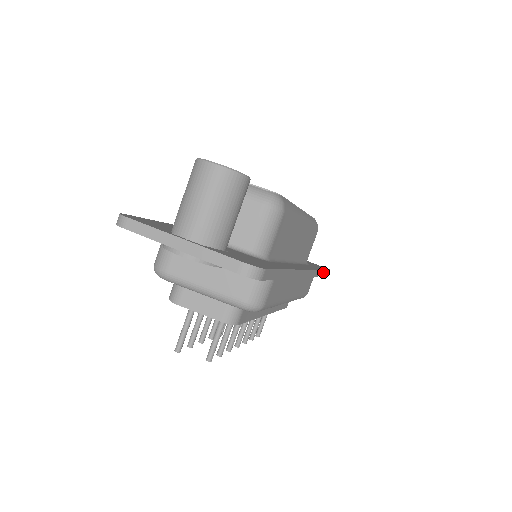
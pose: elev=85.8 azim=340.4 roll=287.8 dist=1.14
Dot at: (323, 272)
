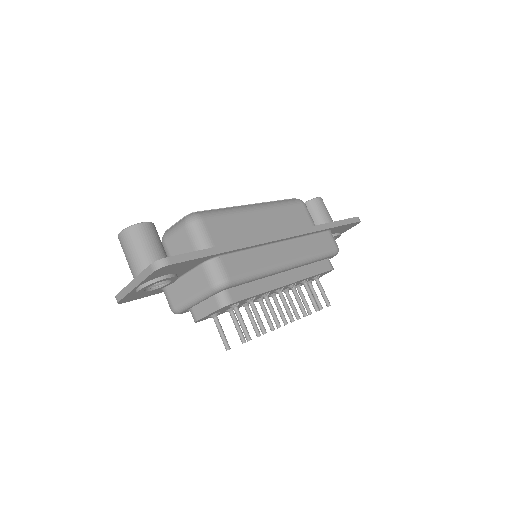
Dot at: (334, 224)
